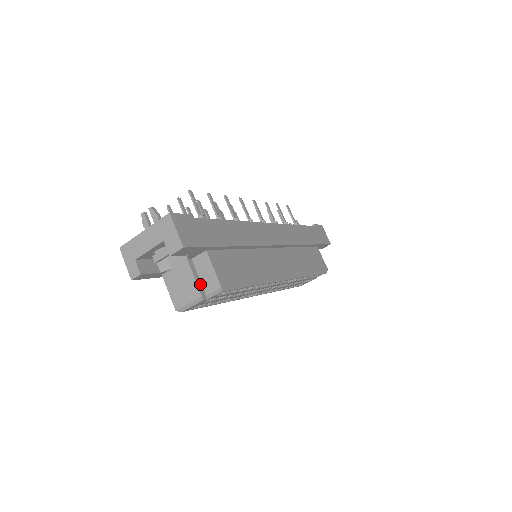
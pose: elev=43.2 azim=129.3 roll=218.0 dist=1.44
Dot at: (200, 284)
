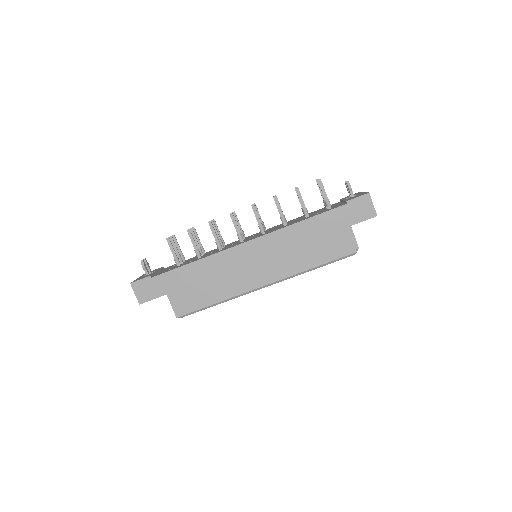
Dot at: occluded
